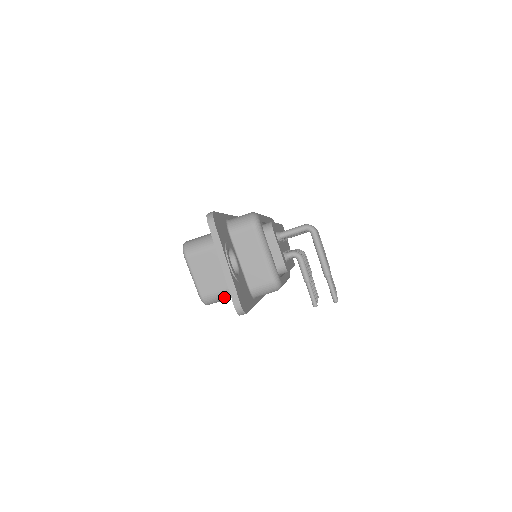
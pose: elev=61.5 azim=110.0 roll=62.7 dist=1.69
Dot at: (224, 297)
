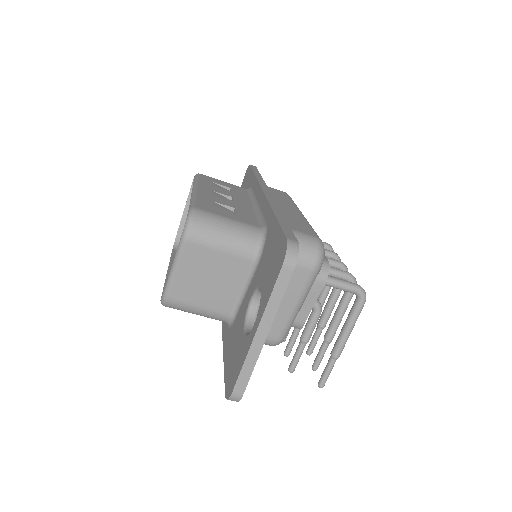
Dot at: (197, 313)
